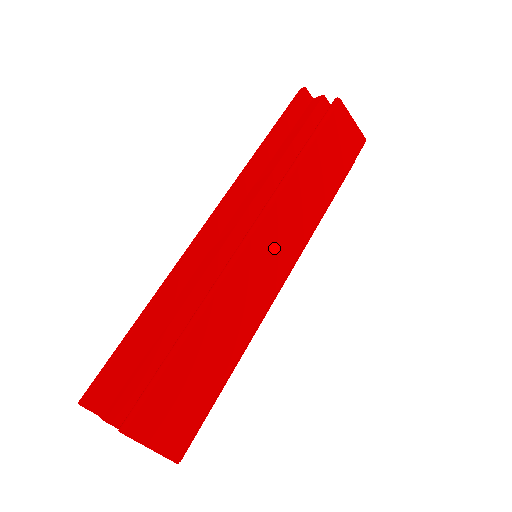
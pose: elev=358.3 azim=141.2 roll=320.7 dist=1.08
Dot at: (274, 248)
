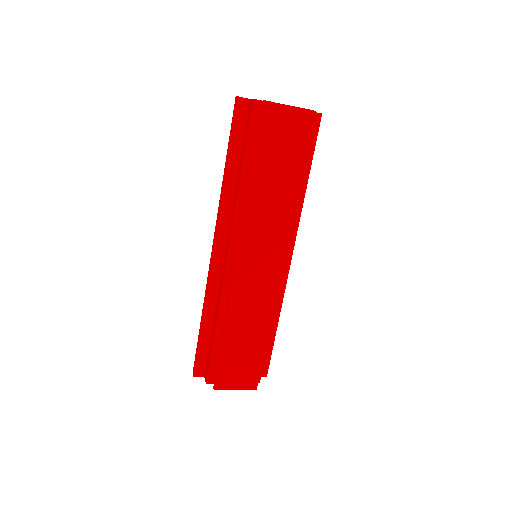
Dot at: (261, 254)
